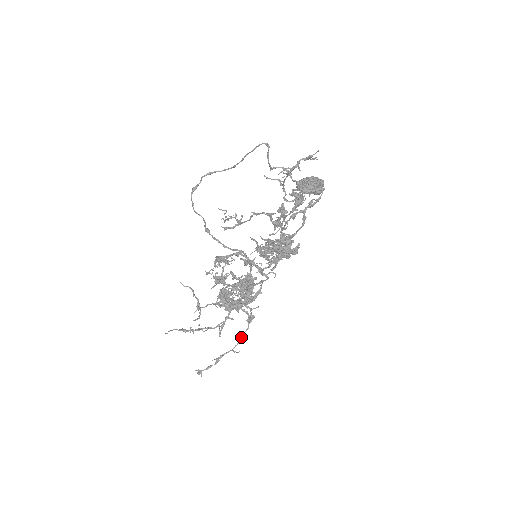
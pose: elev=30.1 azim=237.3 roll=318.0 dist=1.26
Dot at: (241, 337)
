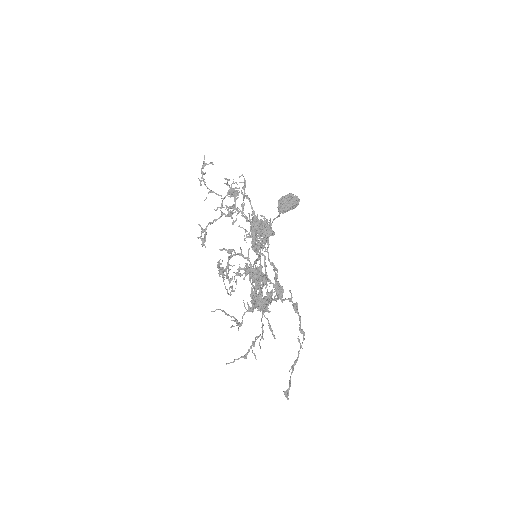
Dot at: (300, 330)
